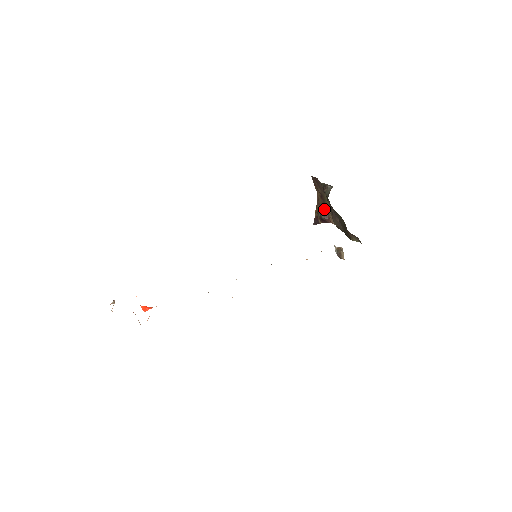
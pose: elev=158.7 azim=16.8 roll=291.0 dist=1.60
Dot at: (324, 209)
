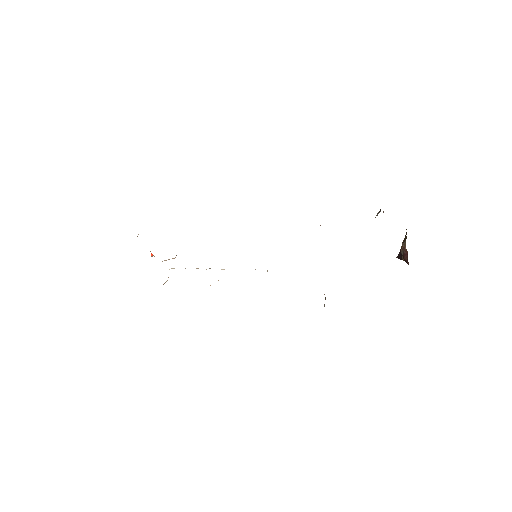
Dot at: (405, 242)
